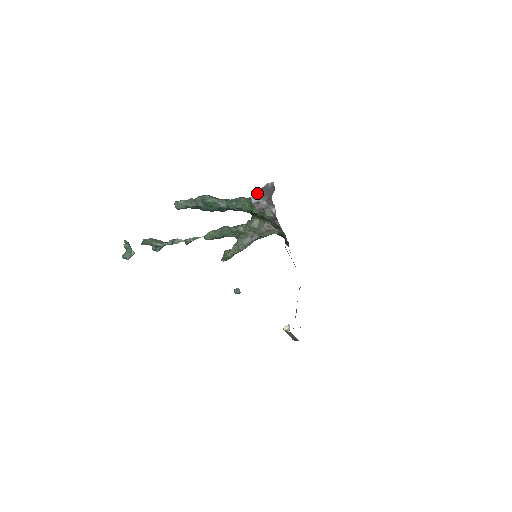
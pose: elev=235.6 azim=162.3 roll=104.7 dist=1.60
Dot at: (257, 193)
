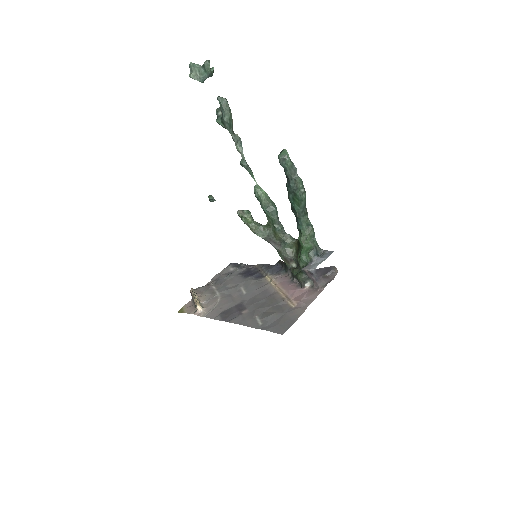
Dot at: (322, 268)
